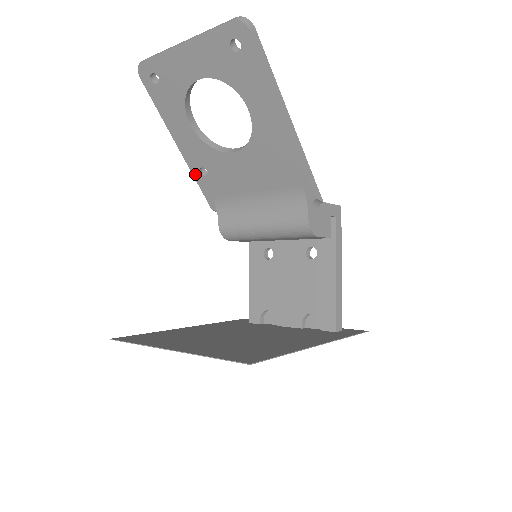
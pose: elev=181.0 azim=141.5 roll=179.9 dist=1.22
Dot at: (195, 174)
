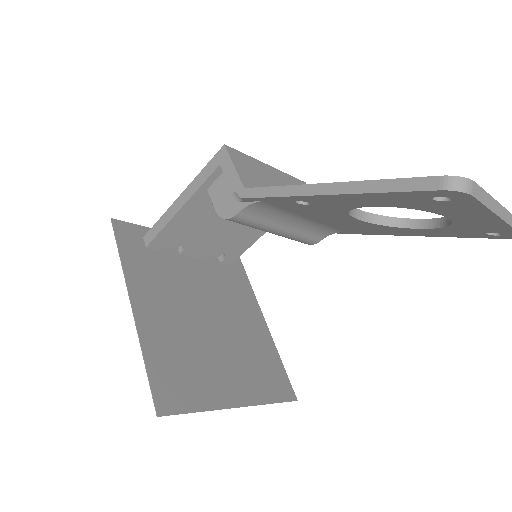
Dot at: (290, 198)
